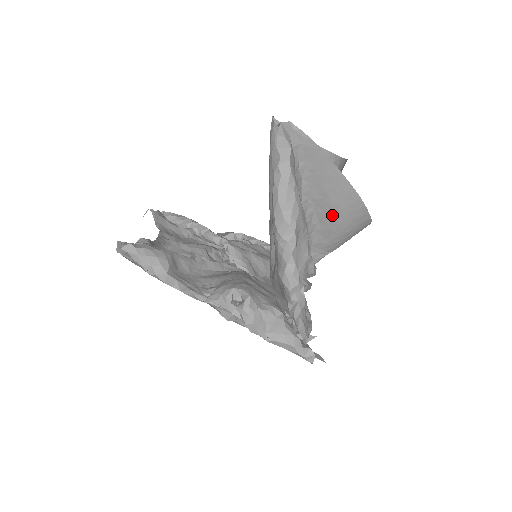
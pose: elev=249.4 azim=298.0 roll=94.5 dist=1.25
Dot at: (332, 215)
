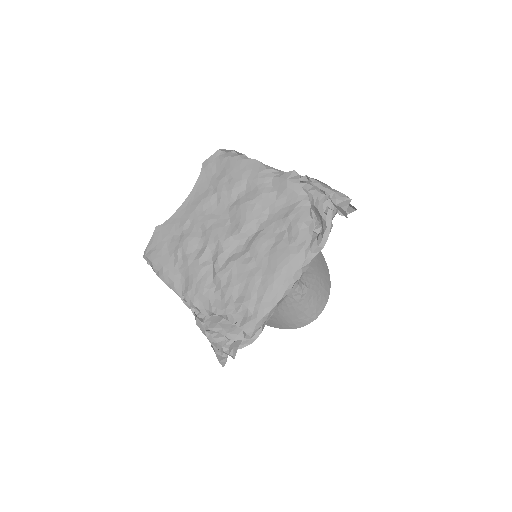
Dot at: occluded
